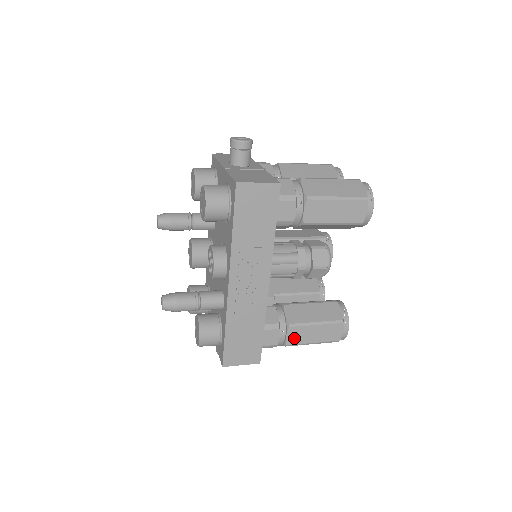
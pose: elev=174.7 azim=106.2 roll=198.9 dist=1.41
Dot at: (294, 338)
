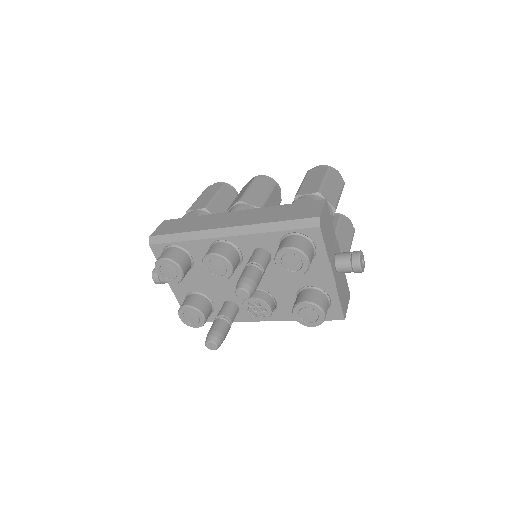
Dot at: occluded
